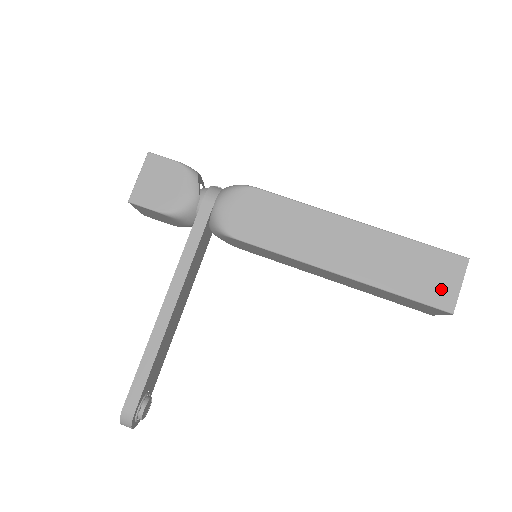
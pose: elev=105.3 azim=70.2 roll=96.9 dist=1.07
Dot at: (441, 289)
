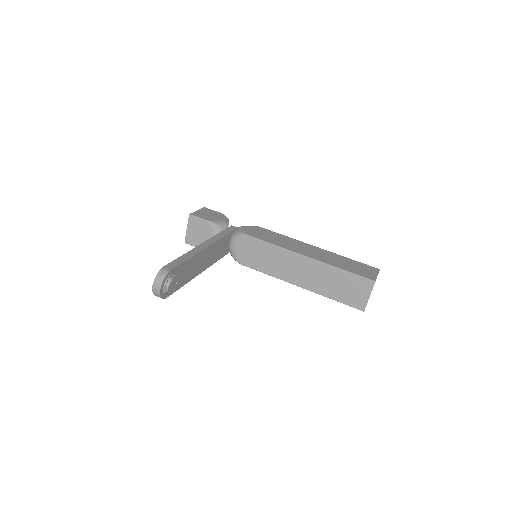
Dot at: (367, 273)
